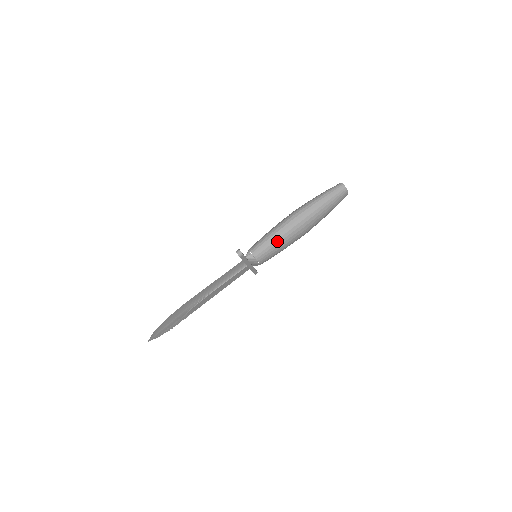
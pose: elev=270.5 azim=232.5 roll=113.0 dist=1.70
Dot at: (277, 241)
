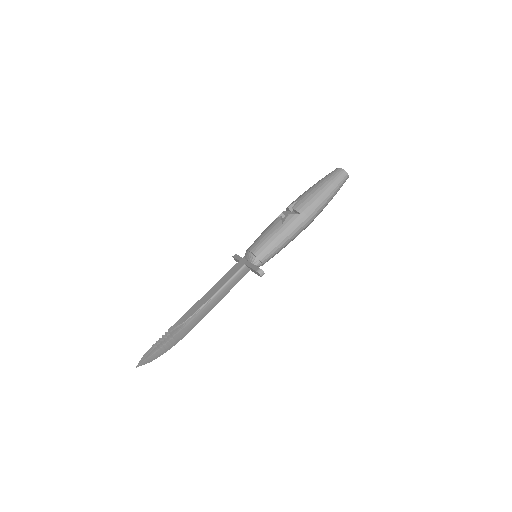
Dot at: (286, 244)
